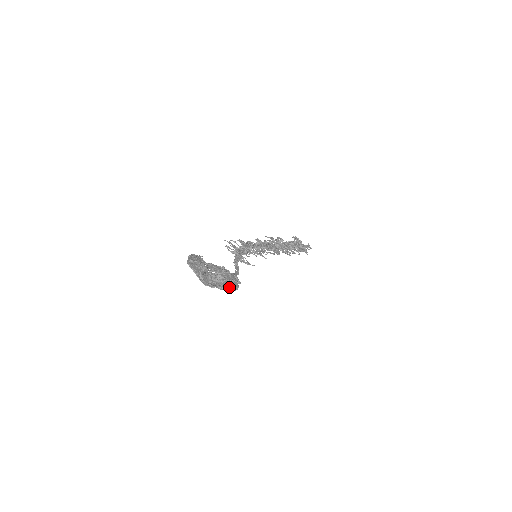
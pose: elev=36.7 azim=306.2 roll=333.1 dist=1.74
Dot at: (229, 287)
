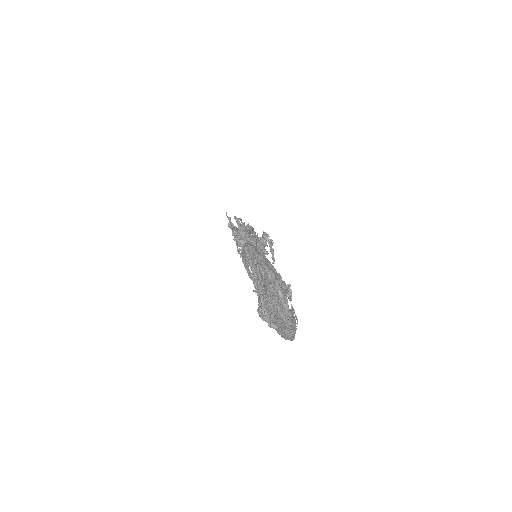
Dot at: (295, 332)
